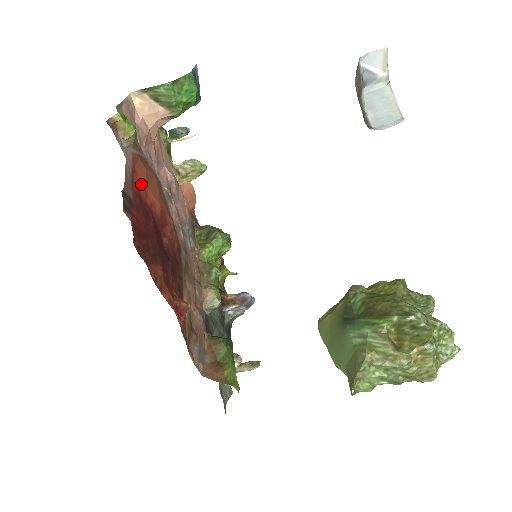
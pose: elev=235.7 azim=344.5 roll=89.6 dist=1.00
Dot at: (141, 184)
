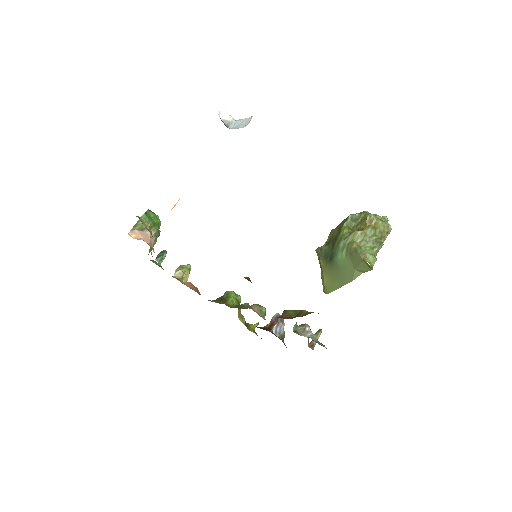
Dot at: occluded
